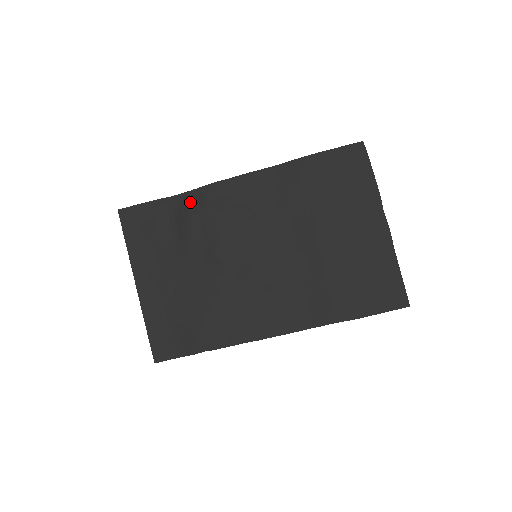
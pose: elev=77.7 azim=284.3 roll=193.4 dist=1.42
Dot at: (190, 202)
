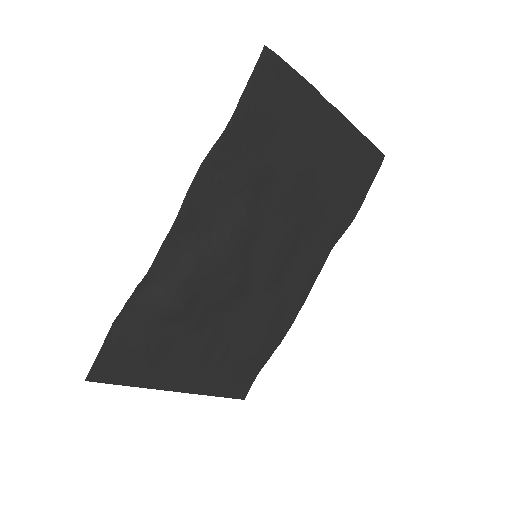
Dot at: (153, 291)
